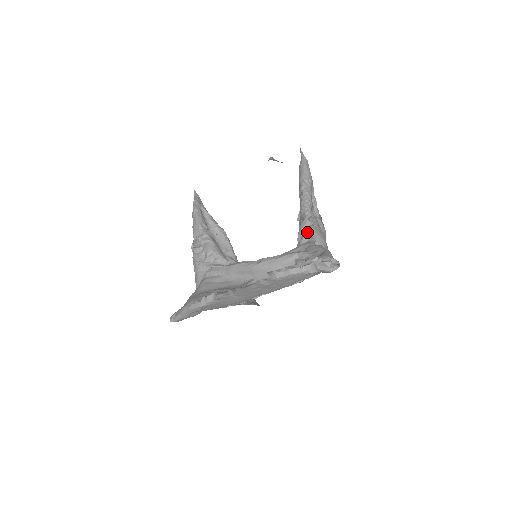
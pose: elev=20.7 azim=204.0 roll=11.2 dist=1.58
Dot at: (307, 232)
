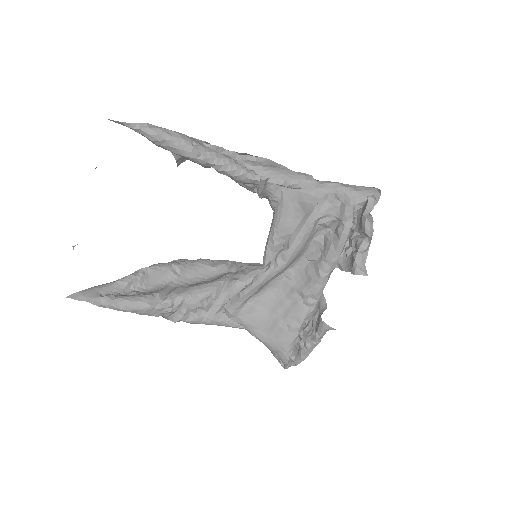
Dot at: (271, 187)
